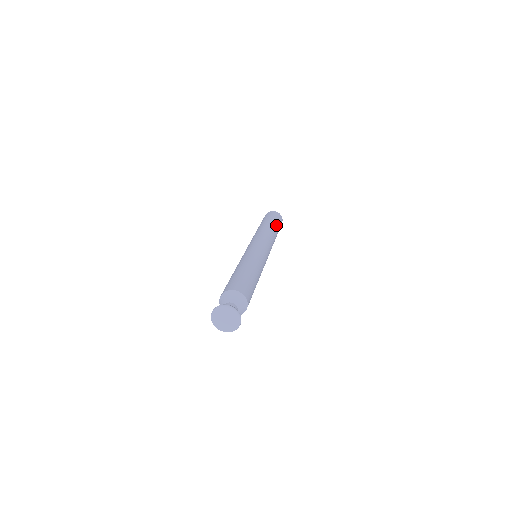
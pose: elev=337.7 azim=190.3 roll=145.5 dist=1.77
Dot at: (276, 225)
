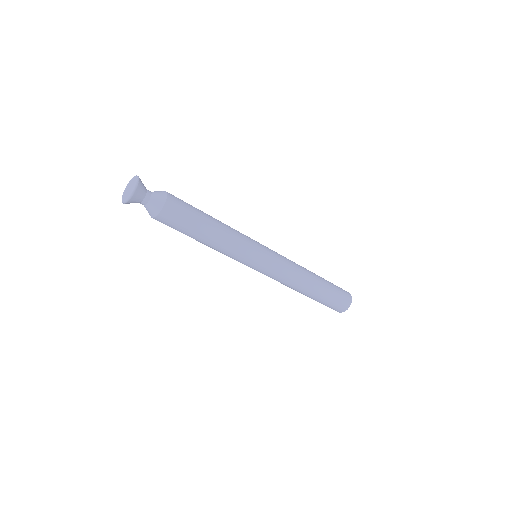
Dot at: occluded
